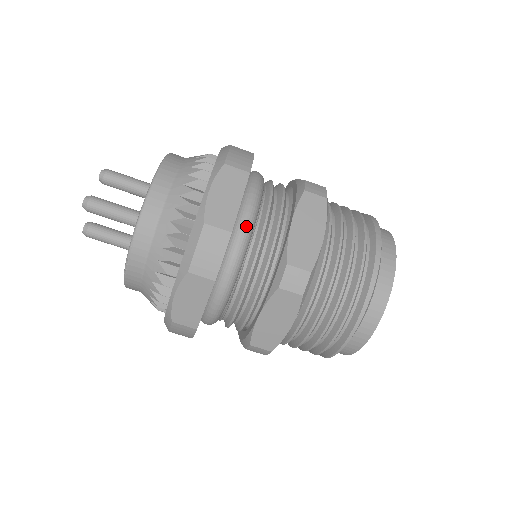
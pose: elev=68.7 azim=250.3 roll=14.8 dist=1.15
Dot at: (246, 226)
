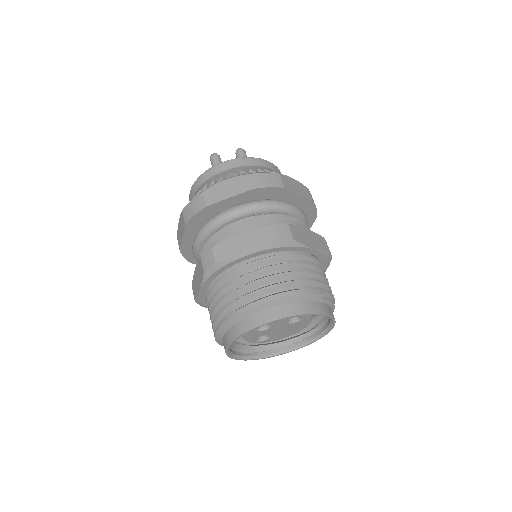
Dot at: (225, 214)
